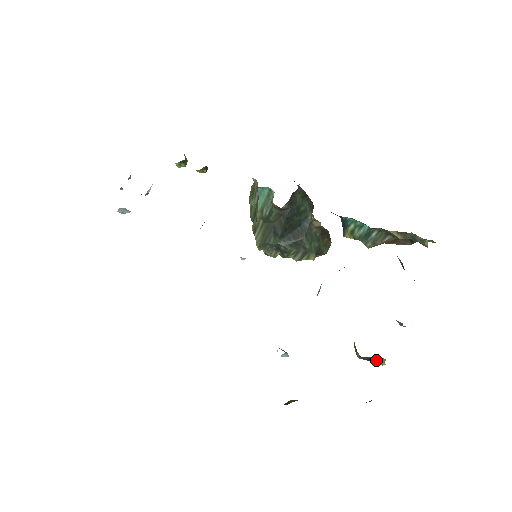
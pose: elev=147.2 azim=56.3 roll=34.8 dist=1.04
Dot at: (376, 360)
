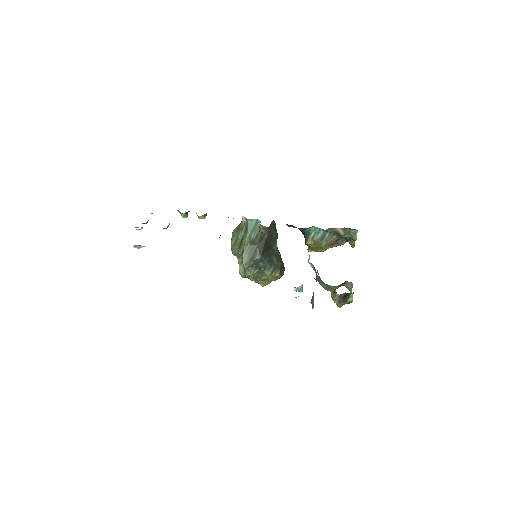
Dot at: (347, 298)
